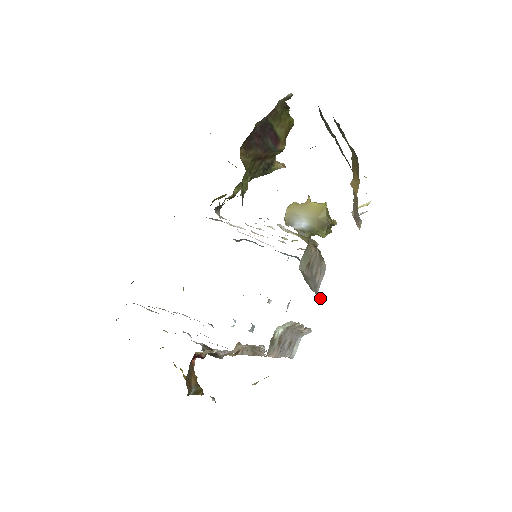
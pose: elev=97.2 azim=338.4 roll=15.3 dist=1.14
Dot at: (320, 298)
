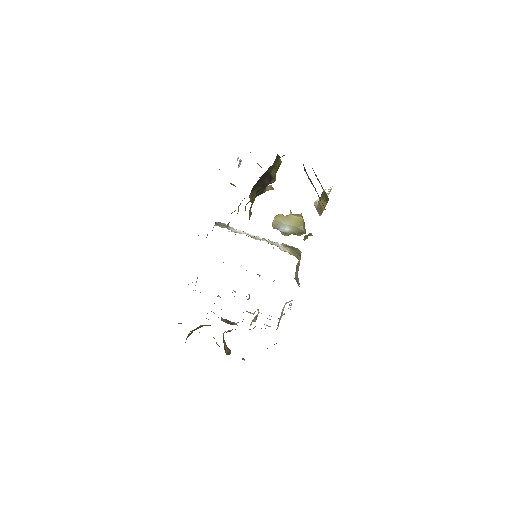
Dot at: occluded
